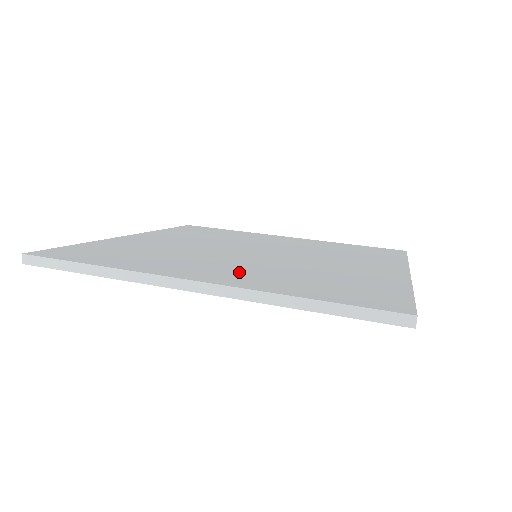
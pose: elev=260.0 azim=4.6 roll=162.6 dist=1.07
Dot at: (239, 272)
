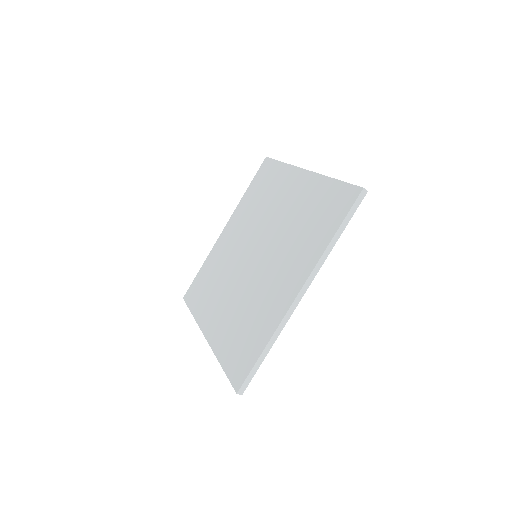
Dot at: (223, 317)
